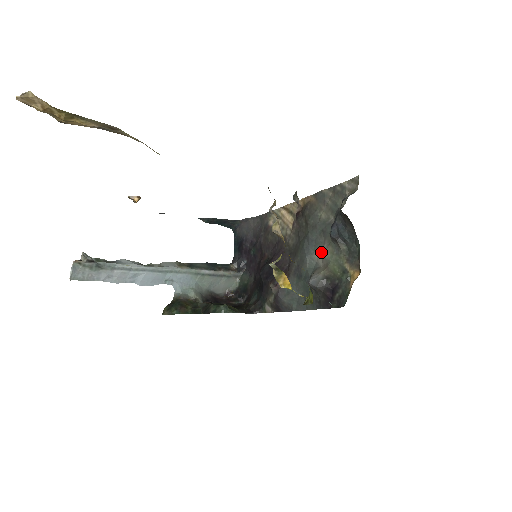
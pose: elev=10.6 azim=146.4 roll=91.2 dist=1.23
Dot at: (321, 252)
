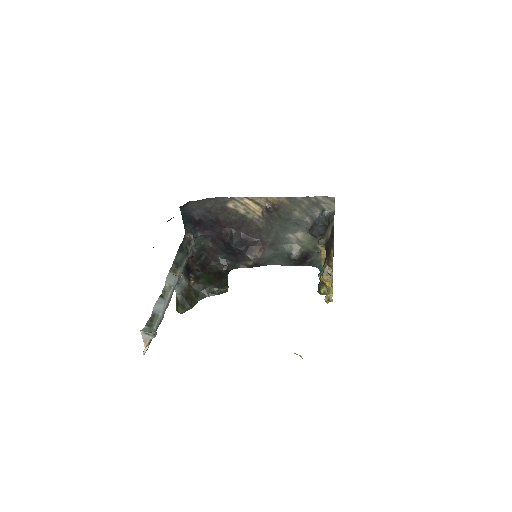
Dot at: (295, 236)
